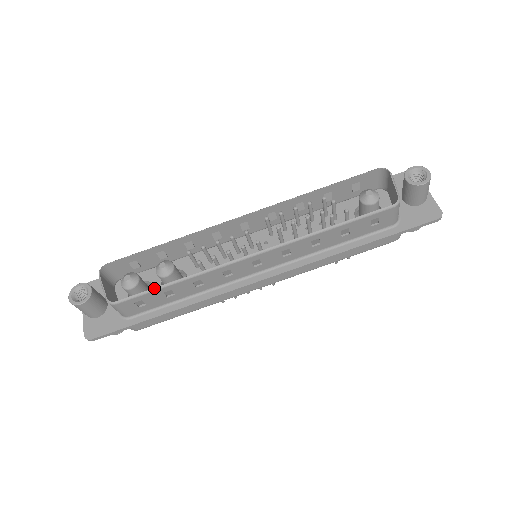
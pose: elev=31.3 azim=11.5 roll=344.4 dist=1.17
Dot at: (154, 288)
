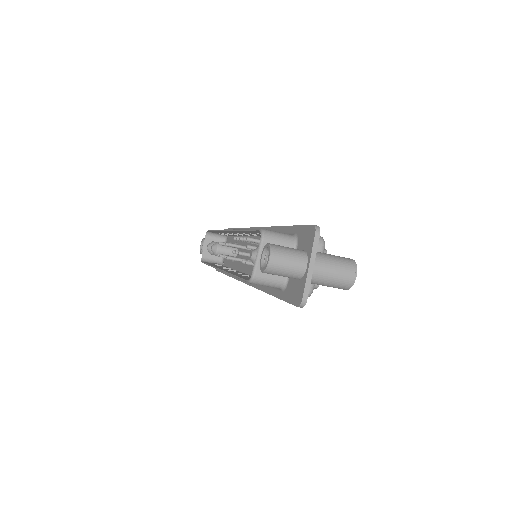
Dot at: (206, 263)
